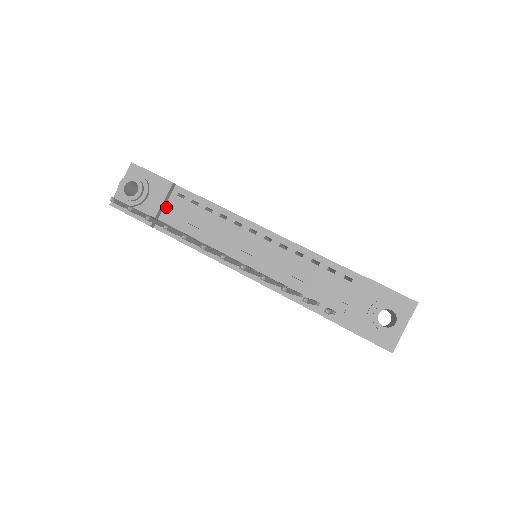
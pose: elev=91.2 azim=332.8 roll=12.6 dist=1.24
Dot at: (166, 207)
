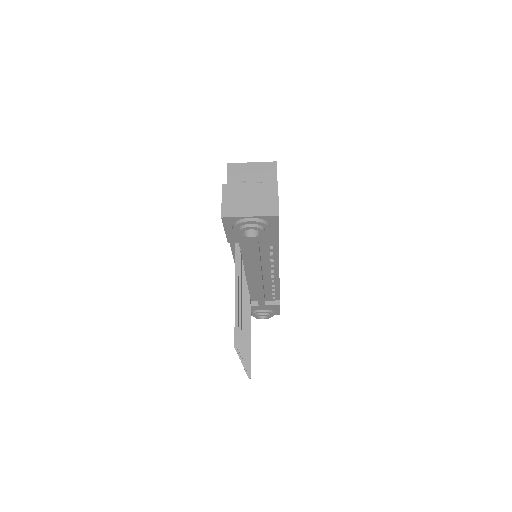
Dot at: (253, 245)
